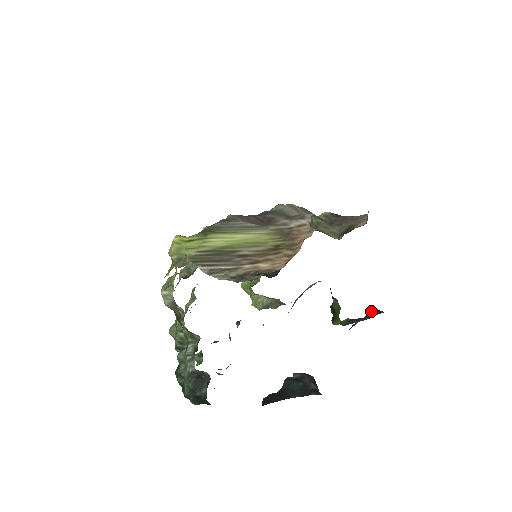
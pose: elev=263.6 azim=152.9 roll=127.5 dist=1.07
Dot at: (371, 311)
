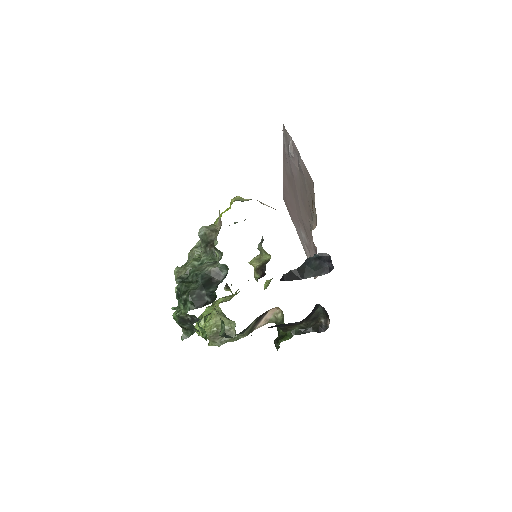
Dot at: (317, 325)
